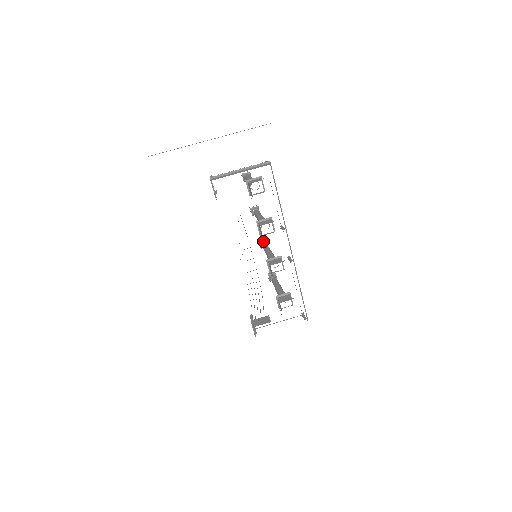
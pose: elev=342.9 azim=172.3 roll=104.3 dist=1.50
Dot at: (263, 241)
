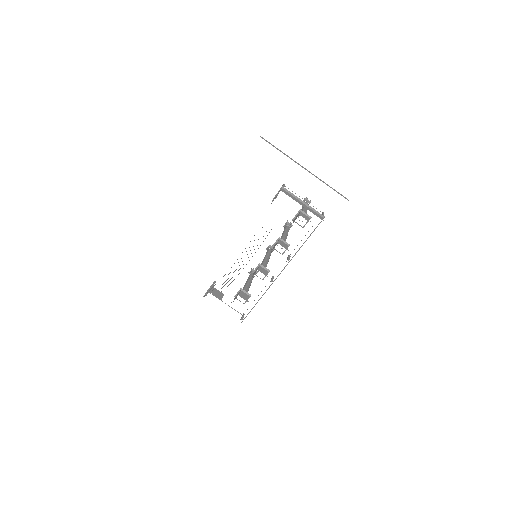
Dot at: occluded
